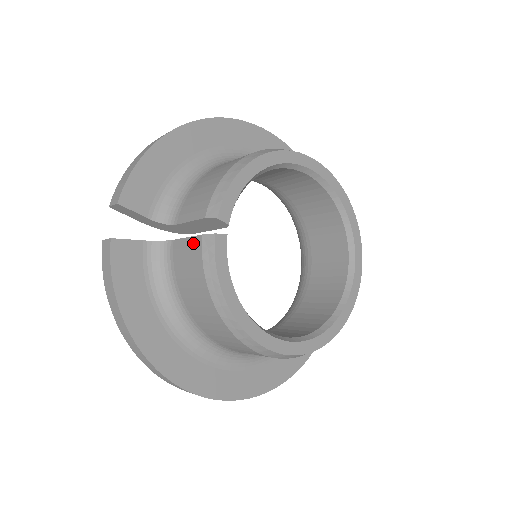
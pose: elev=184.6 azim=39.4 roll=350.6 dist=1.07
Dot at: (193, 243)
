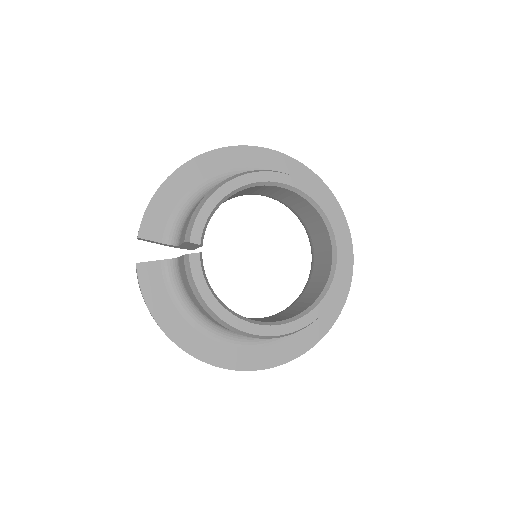
Dot at: (182, 261)
